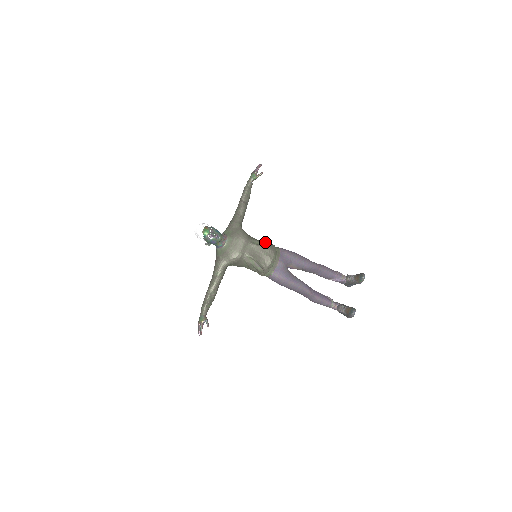
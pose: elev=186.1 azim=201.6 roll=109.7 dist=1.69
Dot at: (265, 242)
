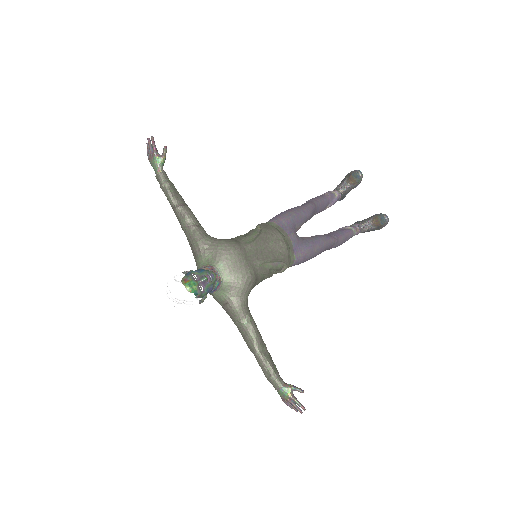
Dot at: (252, 229)
